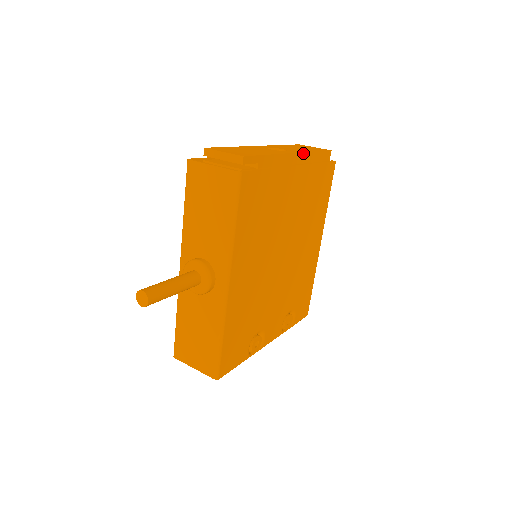
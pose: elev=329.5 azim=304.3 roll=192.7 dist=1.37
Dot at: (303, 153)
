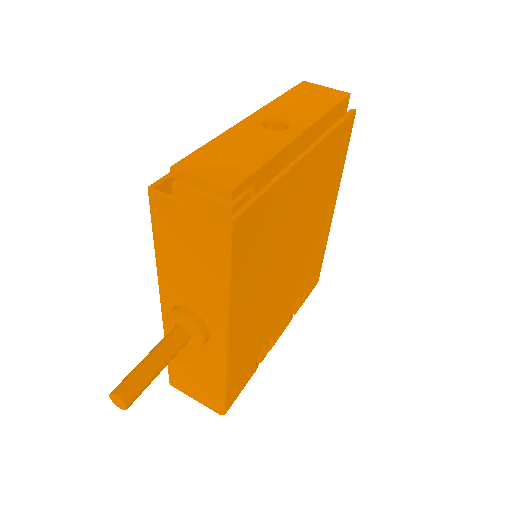
Dot at: (314, 124)
